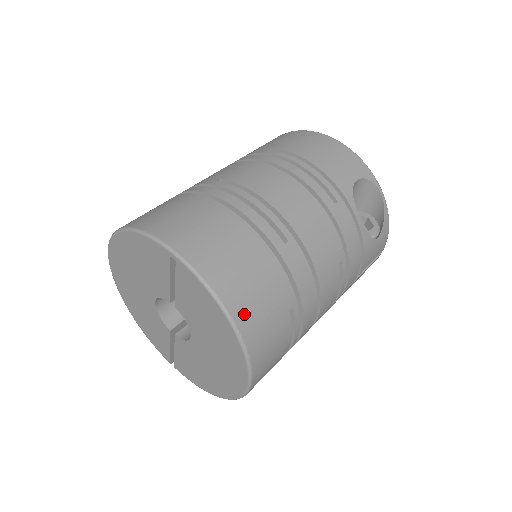
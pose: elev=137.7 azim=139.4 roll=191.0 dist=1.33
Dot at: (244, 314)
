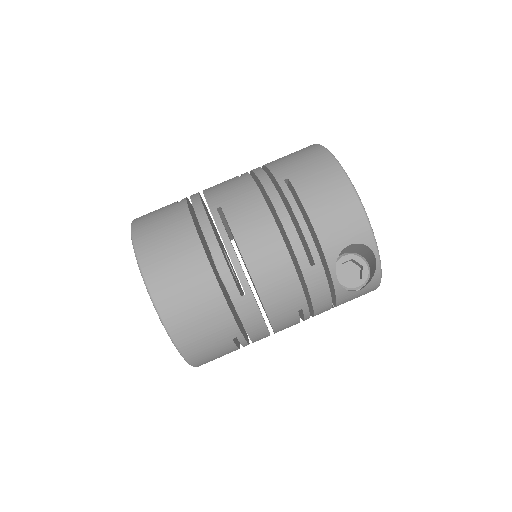
Dot at: (186, 340)
